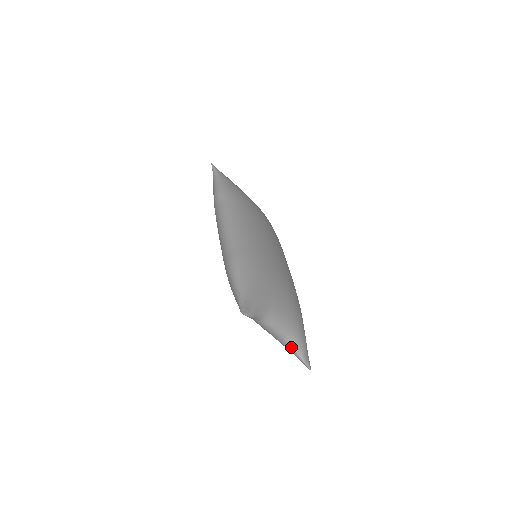
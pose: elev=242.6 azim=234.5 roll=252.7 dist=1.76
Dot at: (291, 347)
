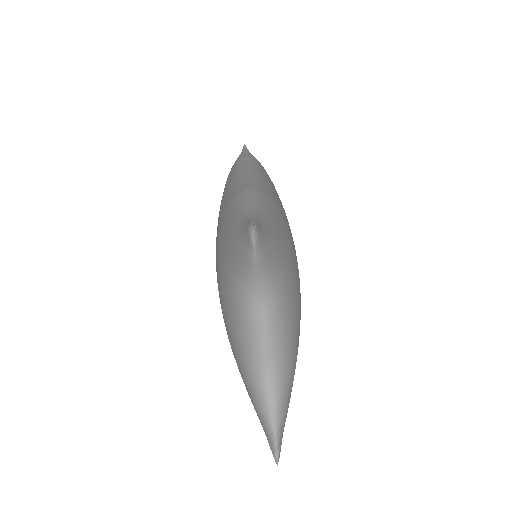
Dot at: (267, 394)
